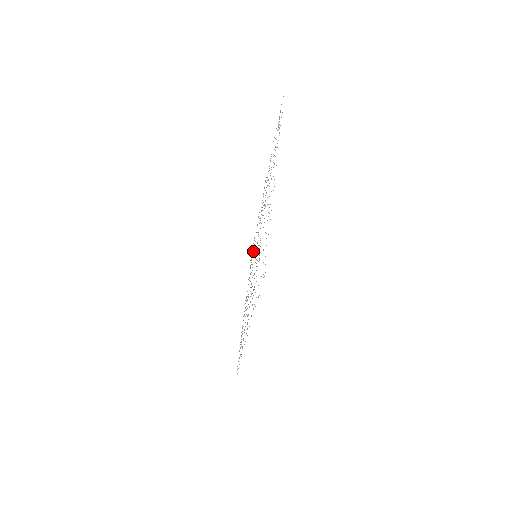
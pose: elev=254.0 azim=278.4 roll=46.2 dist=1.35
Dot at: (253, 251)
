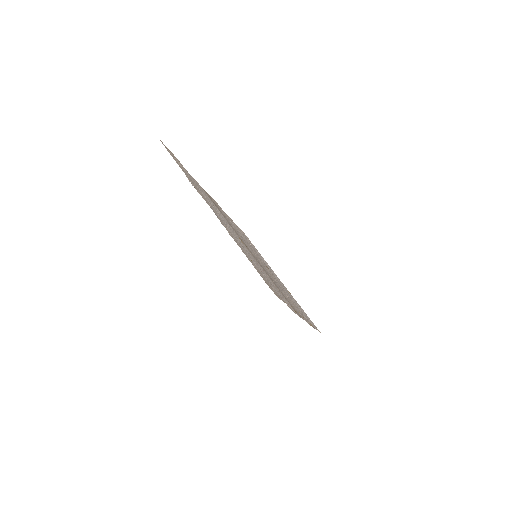
Dot at: occluded
